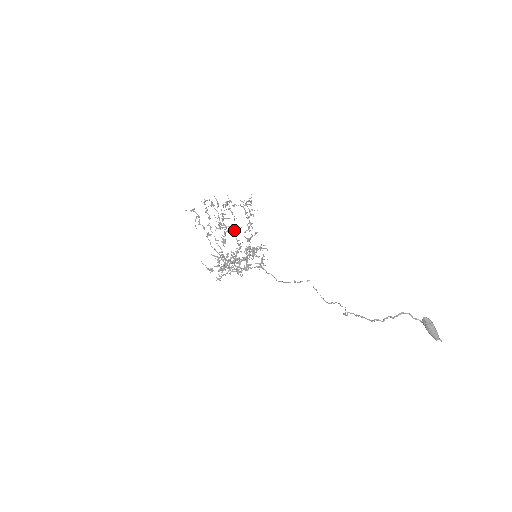
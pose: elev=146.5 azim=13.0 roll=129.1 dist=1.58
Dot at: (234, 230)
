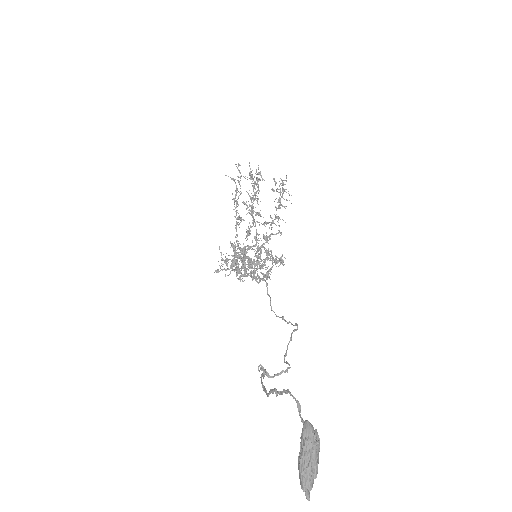
Dot at: (264, 223)
